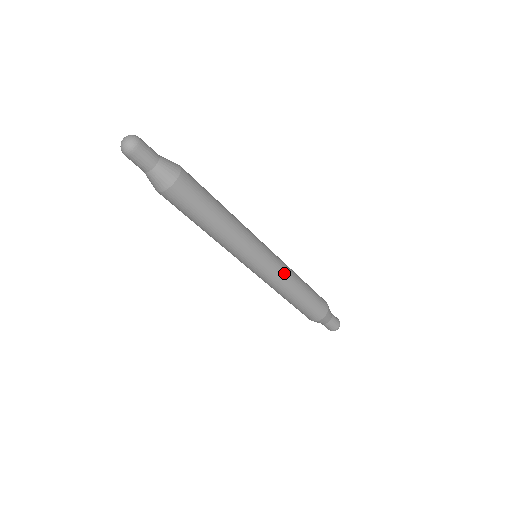
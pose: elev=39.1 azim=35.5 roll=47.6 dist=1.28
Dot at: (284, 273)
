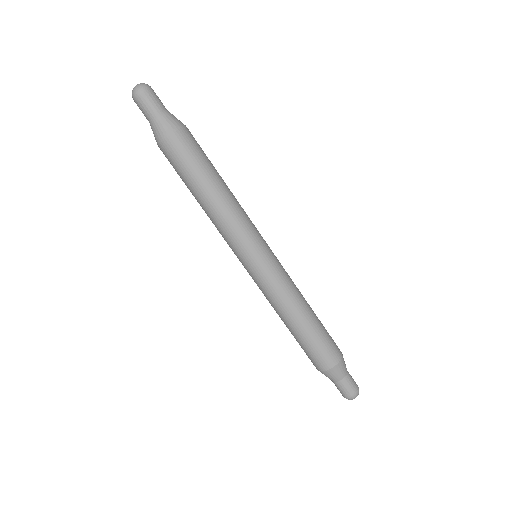
Dot at: (289, 277)
